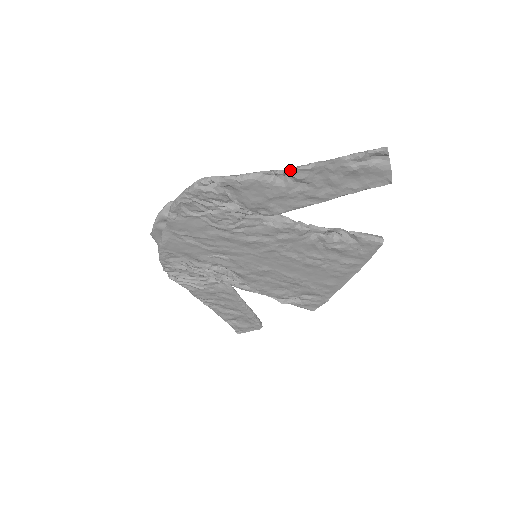
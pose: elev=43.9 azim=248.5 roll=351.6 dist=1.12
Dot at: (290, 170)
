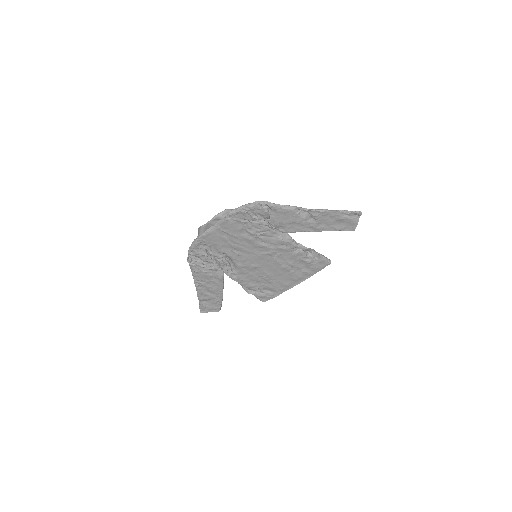
Dot at: (312, 210)
